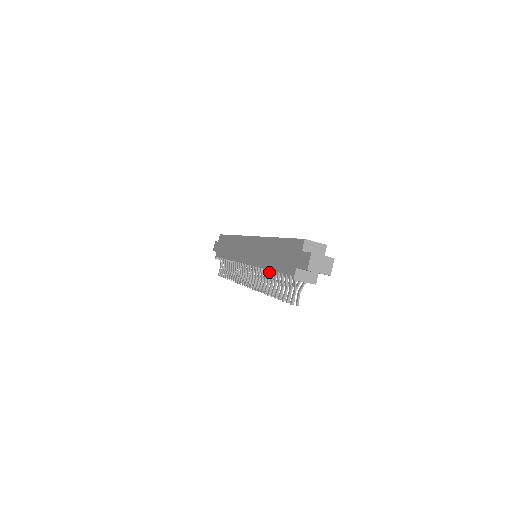
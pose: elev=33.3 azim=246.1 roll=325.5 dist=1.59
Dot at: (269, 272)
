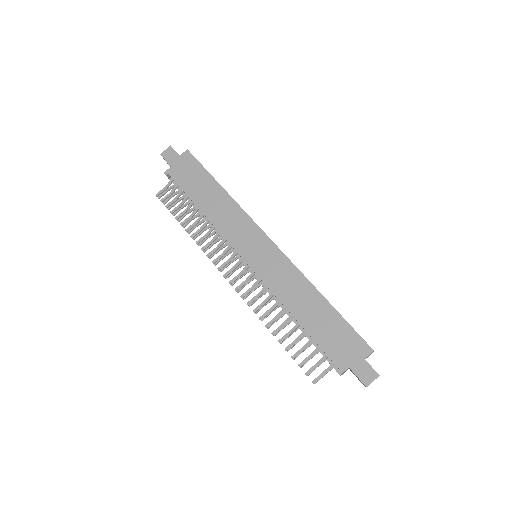
Dot at: (282, 308)
